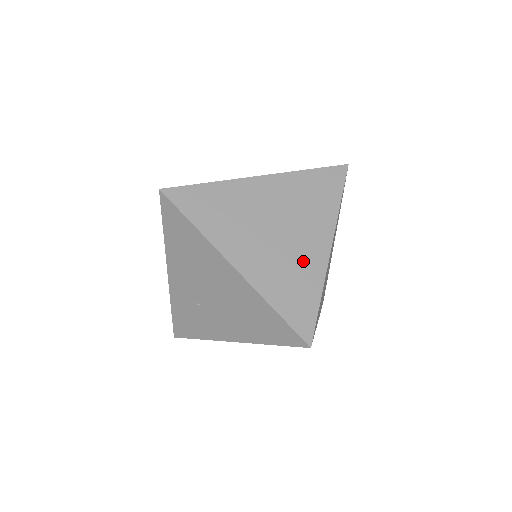
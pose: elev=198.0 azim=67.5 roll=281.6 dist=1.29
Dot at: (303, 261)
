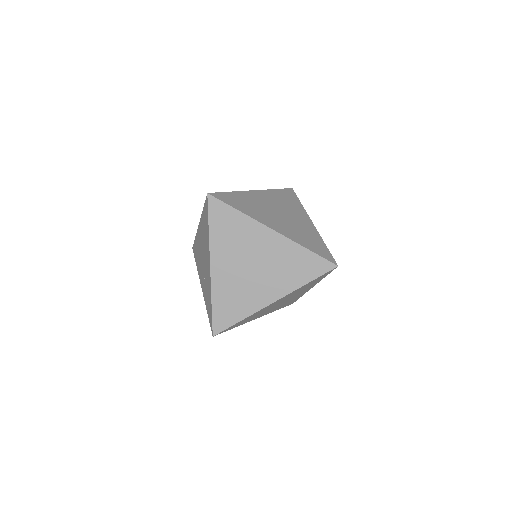
Dot at: occluded
